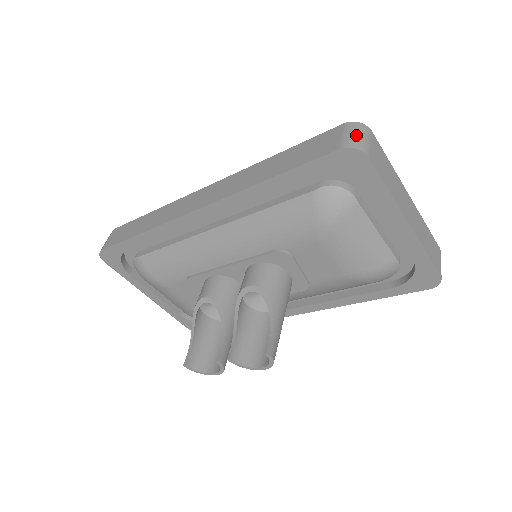
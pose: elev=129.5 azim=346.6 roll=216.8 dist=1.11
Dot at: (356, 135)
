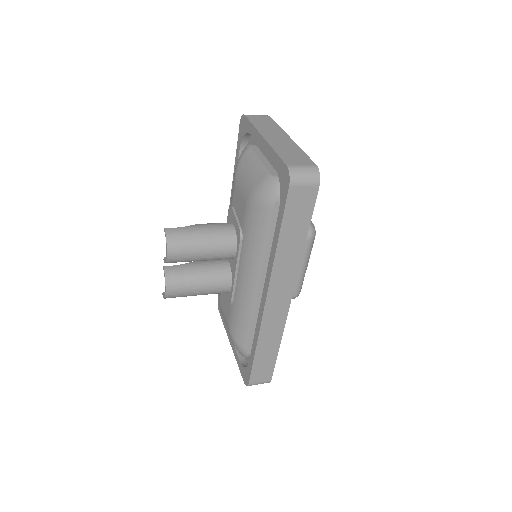
Dot at: occluded
